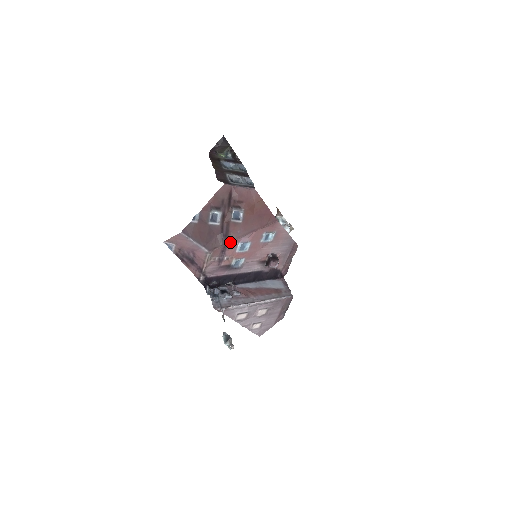
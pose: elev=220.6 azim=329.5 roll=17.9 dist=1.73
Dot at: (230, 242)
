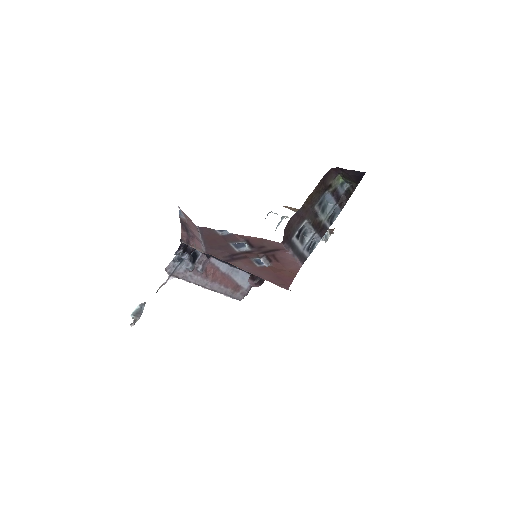
Dot at: (231, 263)
